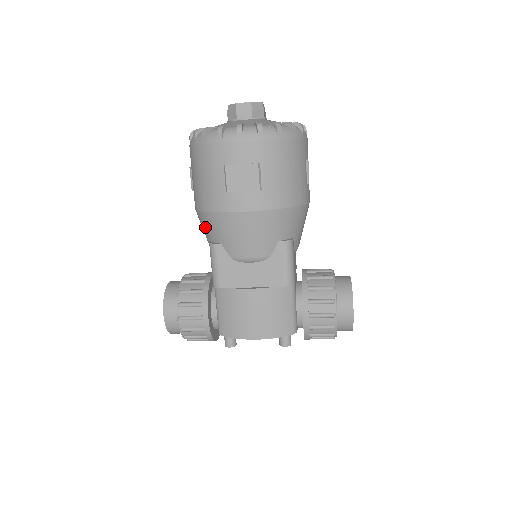
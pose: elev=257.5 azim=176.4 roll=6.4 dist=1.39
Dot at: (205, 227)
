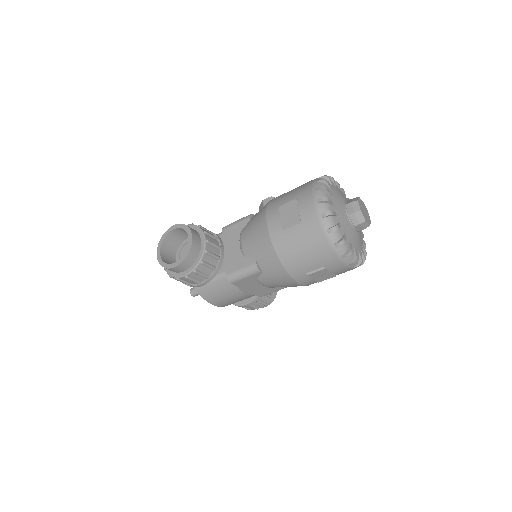
Dot at: (265, 256)
